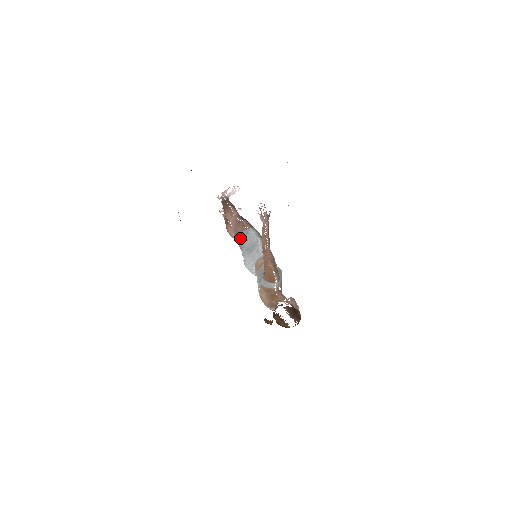
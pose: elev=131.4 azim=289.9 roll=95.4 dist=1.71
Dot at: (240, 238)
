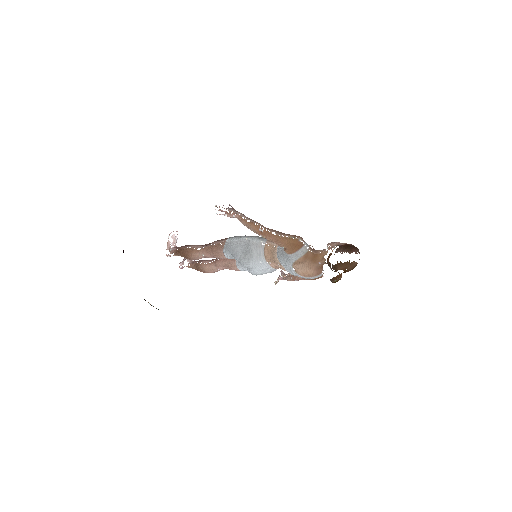
Dot at: (226, 258)
